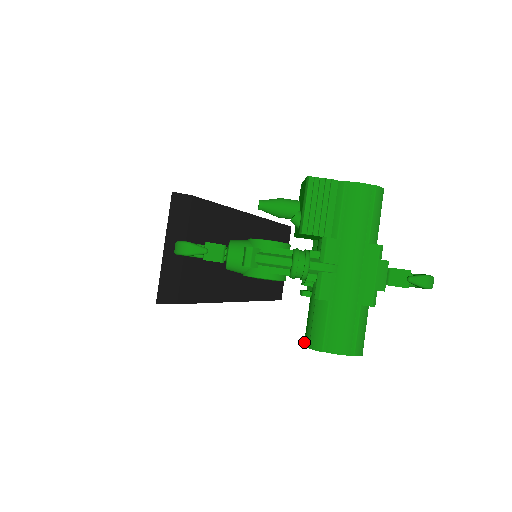
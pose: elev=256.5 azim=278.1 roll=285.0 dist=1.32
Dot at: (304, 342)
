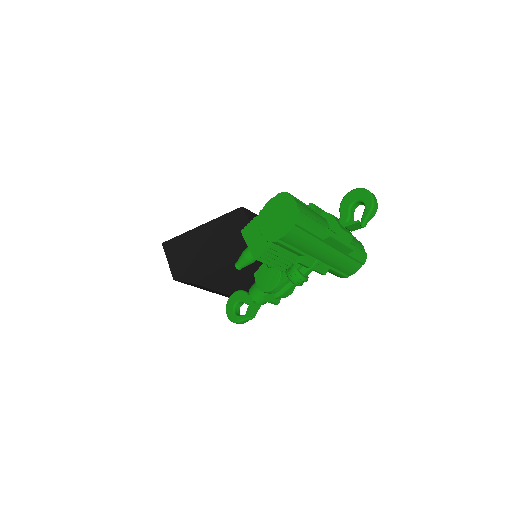
Dot at: occluded
